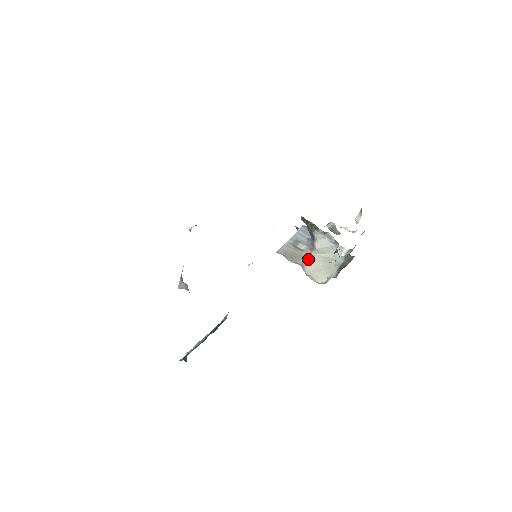
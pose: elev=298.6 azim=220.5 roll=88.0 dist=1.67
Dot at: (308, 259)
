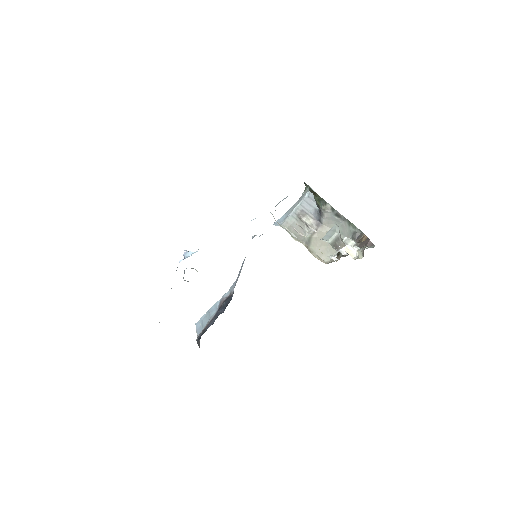
Dot at: (313, 237)
